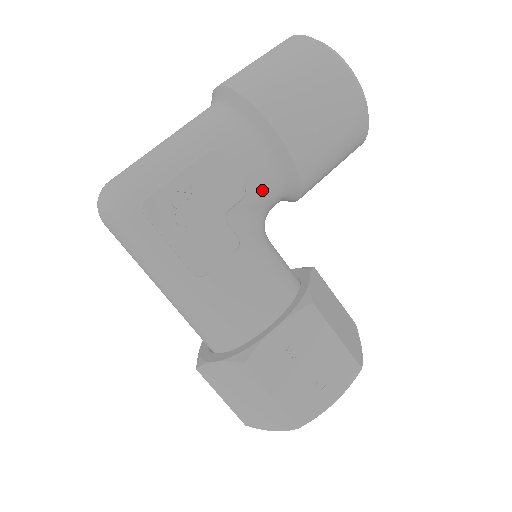
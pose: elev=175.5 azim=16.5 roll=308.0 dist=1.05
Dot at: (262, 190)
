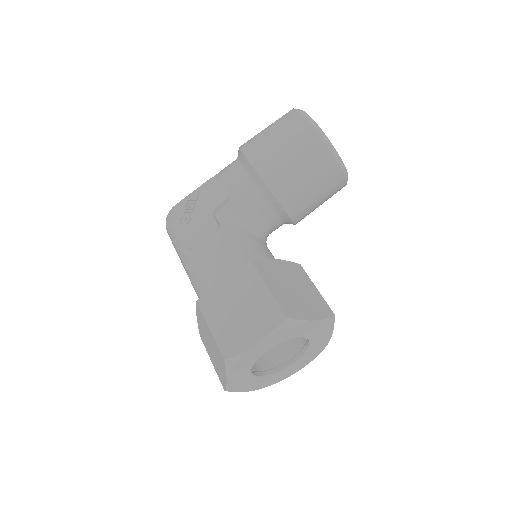
Dot at: (243, 198)
